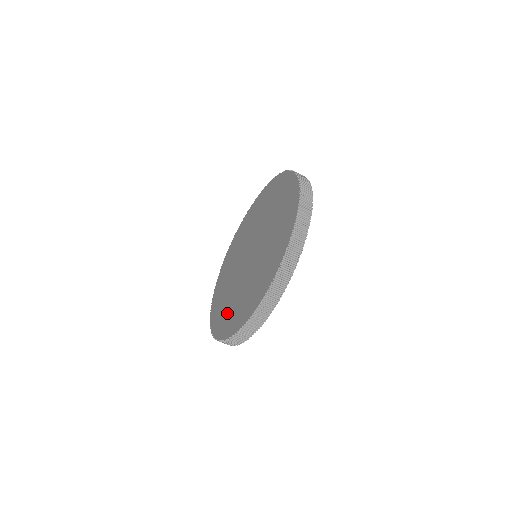
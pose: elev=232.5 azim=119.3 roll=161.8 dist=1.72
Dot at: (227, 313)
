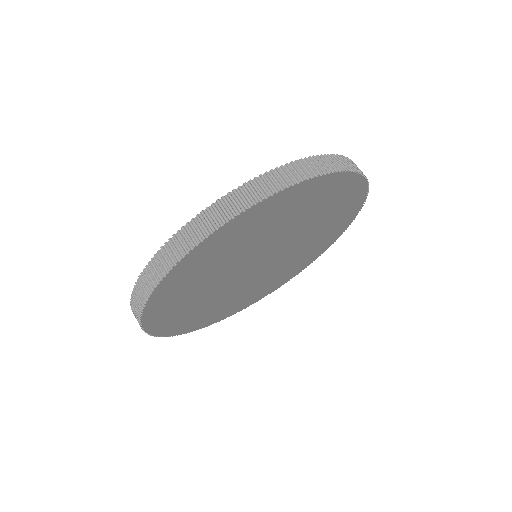
Dot at: occluded
